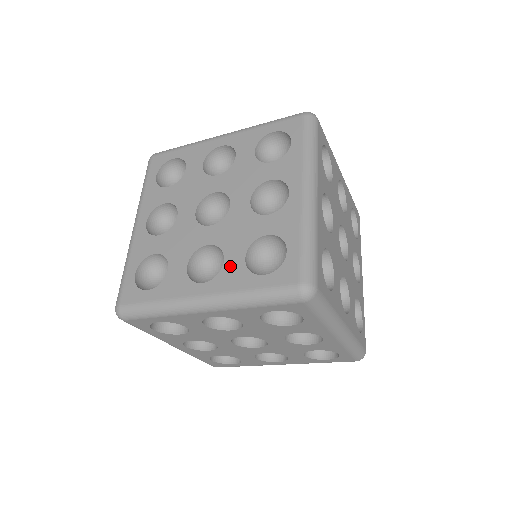
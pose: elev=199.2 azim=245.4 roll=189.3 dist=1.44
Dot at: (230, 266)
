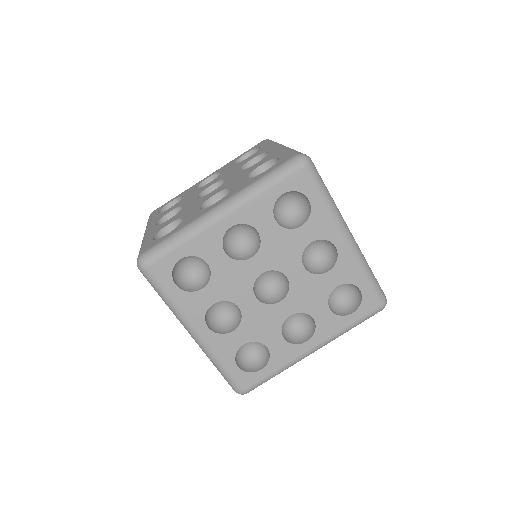
Dot at: occluded
